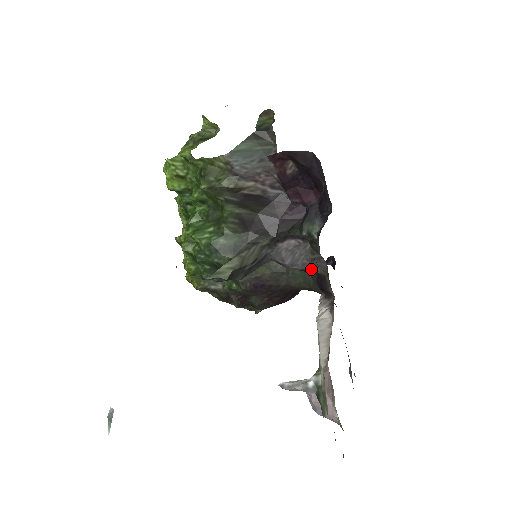
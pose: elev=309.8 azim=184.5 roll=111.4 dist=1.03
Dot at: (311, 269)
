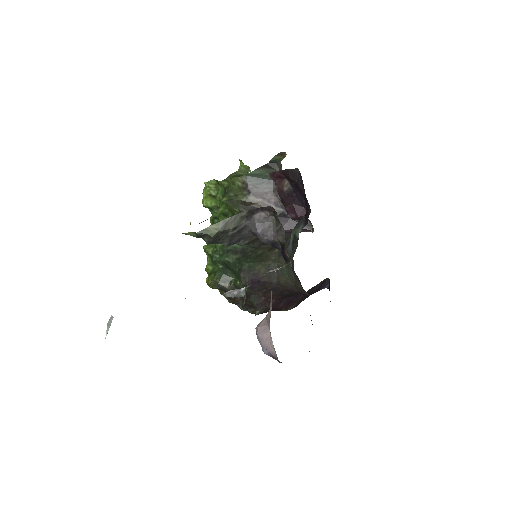
Dot at: (277, 240)
